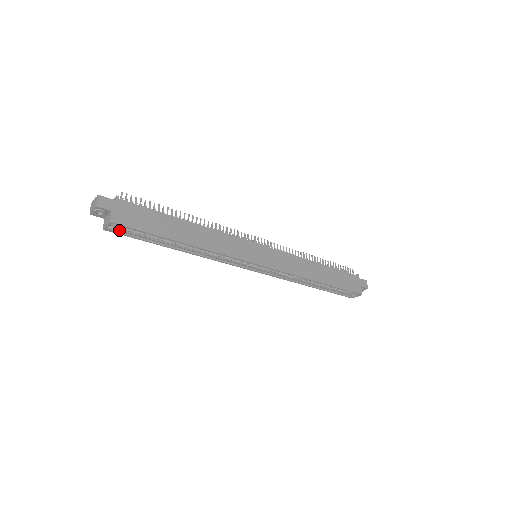
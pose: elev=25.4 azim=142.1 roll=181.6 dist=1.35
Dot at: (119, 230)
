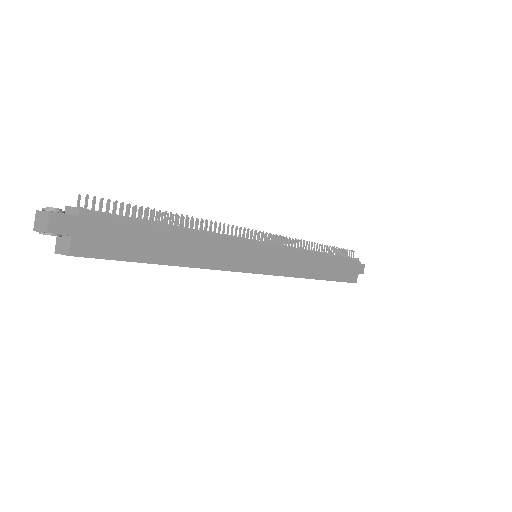
Dot at: occluded
